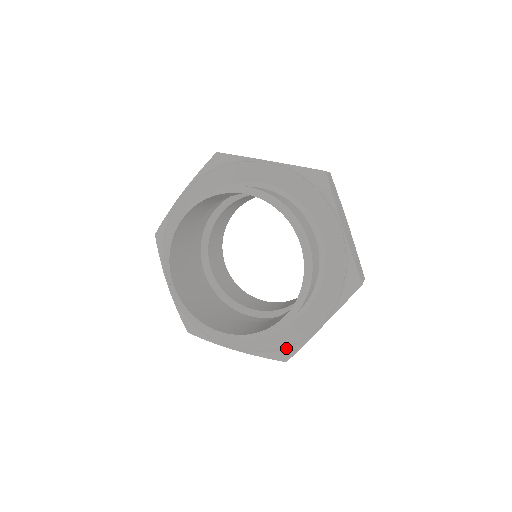
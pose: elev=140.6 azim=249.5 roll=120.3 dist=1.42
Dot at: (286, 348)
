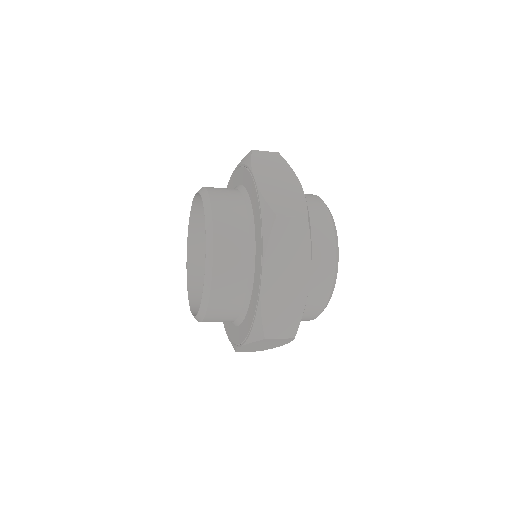
Dot at: (231, 341)
